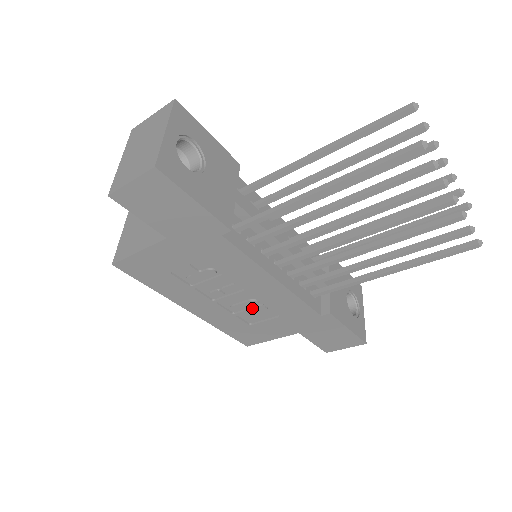
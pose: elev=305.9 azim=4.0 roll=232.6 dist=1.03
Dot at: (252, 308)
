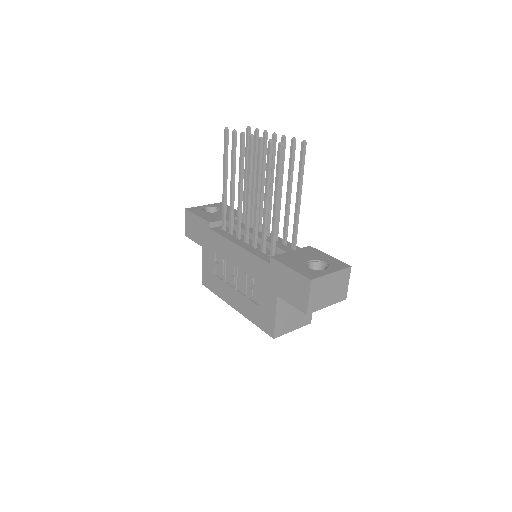
Dot at: (247, 283)
